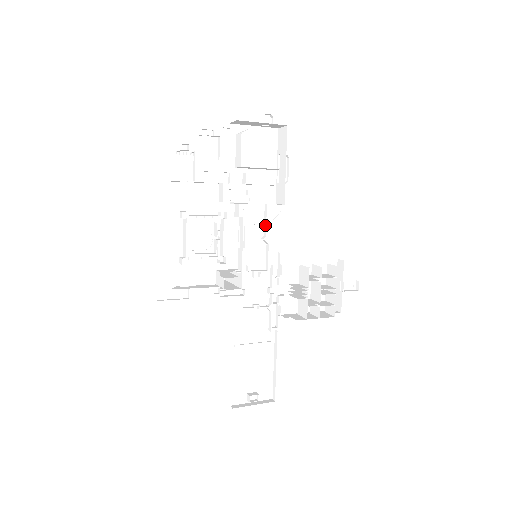
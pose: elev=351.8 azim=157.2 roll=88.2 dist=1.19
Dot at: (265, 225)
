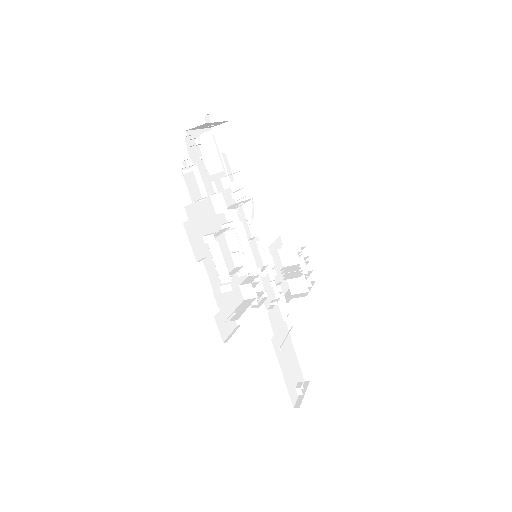
Dot at: (250, 223)
